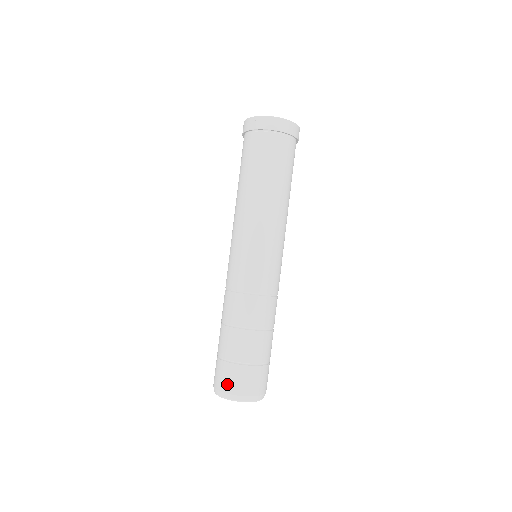
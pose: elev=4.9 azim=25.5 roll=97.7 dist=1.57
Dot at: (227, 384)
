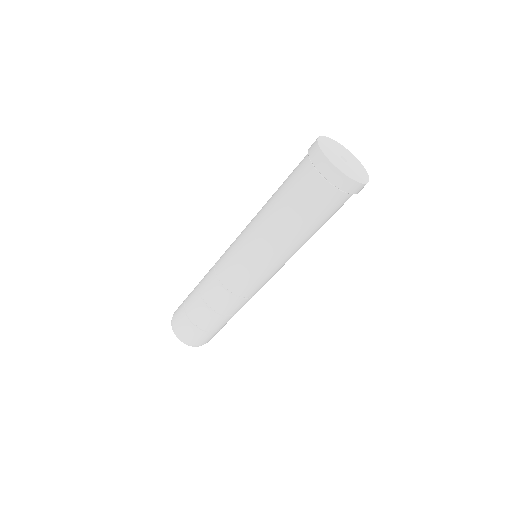
Dot at: (196, 341)
